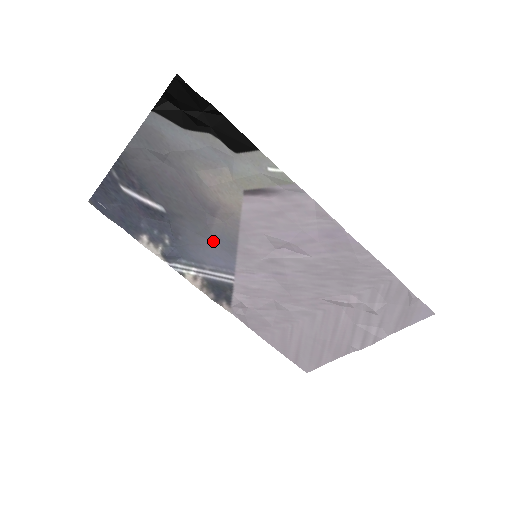
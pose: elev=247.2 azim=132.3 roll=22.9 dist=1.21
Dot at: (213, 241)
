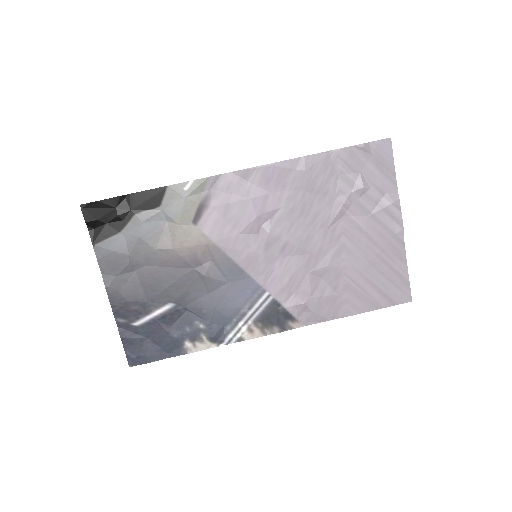
Dot at: (223, 284)
